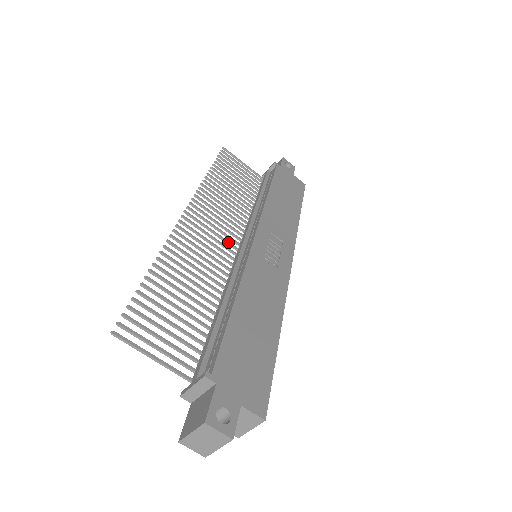
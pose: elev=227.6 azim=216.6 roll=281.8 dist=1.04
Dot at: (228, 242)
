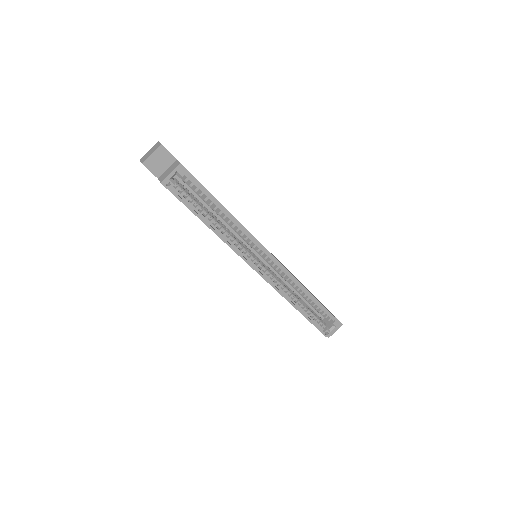
Dot at: occluded
